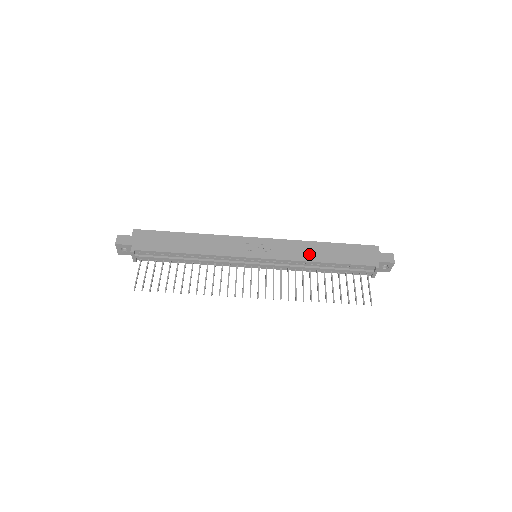
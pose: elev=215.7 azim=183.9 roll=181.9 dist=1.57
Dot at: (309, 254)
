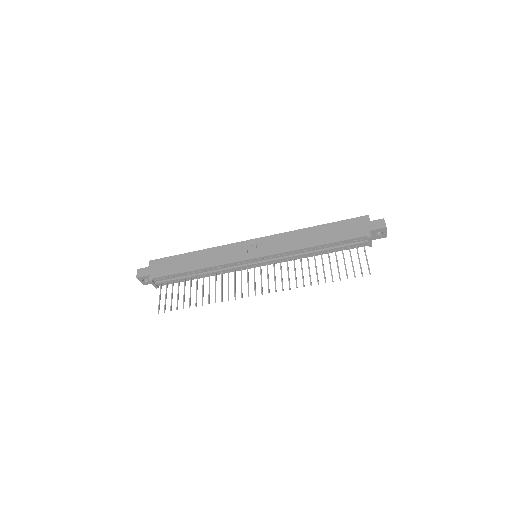
Dot at: (301, 242)
